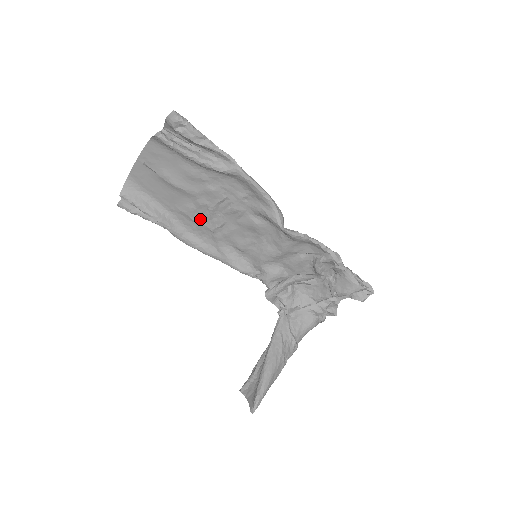
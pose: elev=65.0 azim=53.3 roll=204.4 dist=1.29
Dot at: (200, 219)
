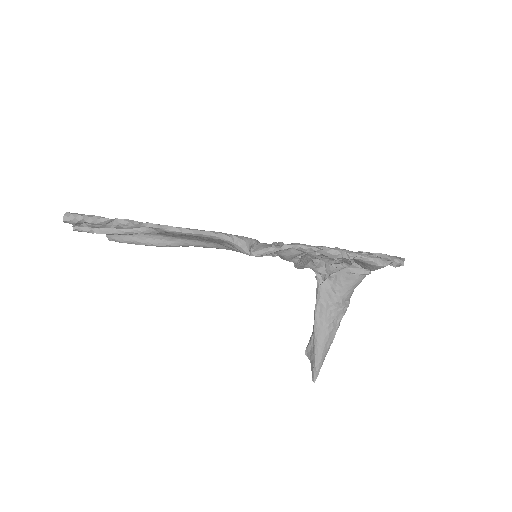
Dot at: (186, 237)
